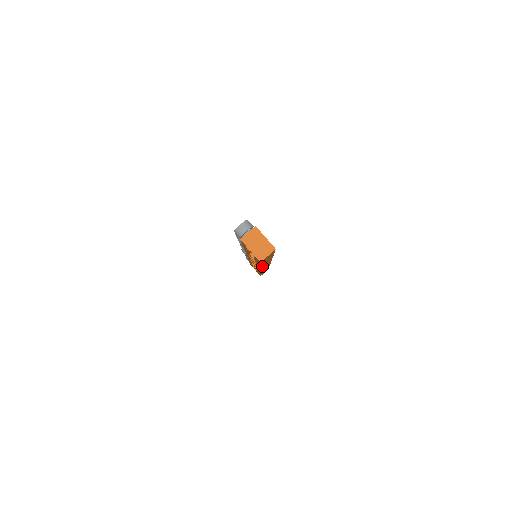
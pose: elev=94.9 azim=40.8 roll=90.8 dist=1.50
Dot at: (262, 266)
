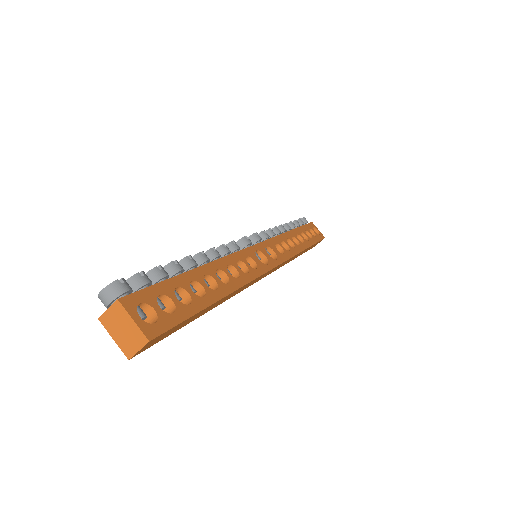
Dot at: (219, 303)
